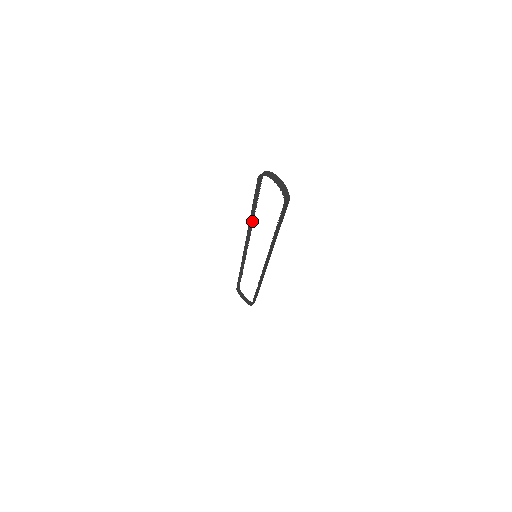
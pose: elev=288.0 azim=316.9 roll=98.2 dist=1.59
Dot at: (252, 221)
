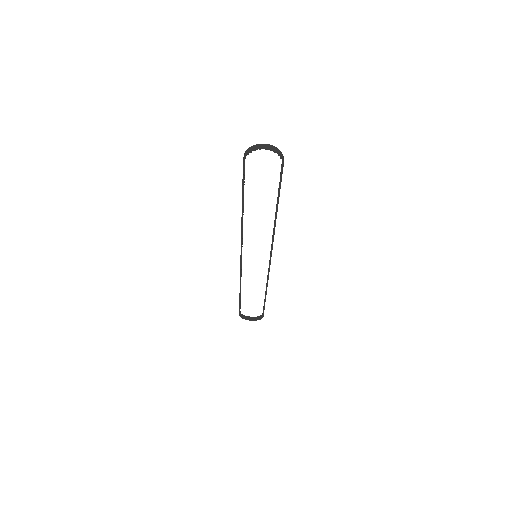
Dot at: (242, 220)
